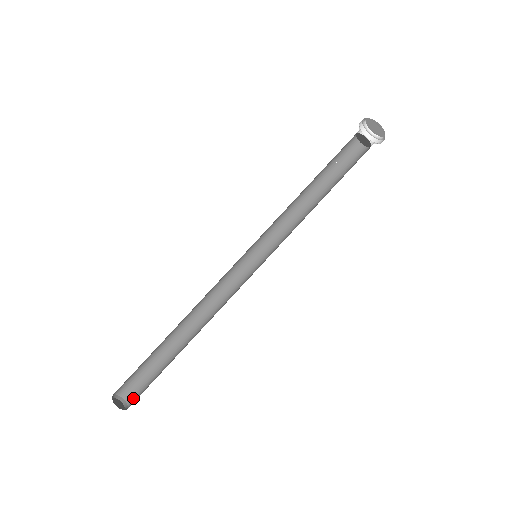
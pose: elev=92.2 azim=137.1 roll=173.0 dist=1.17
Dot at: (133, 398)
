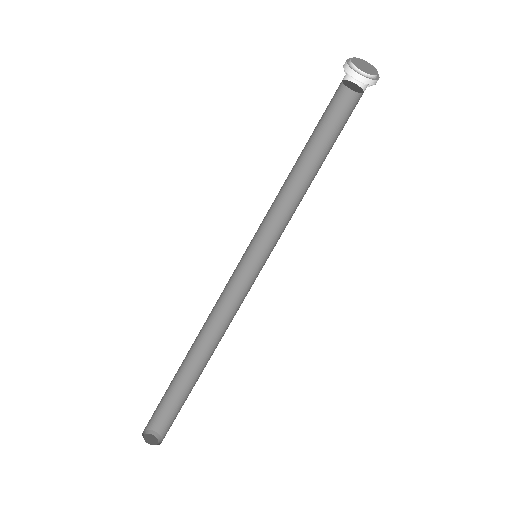
Dot at: (166, 432)
